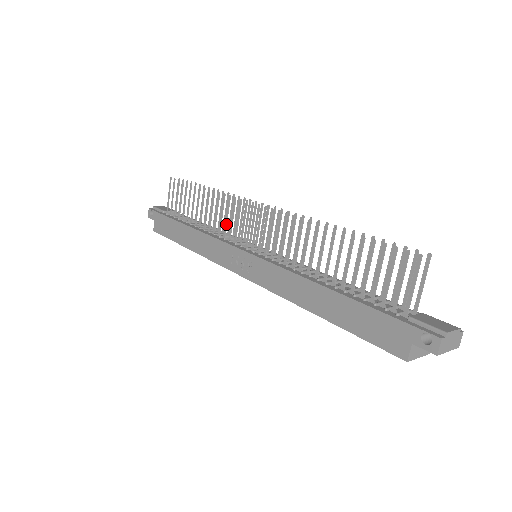
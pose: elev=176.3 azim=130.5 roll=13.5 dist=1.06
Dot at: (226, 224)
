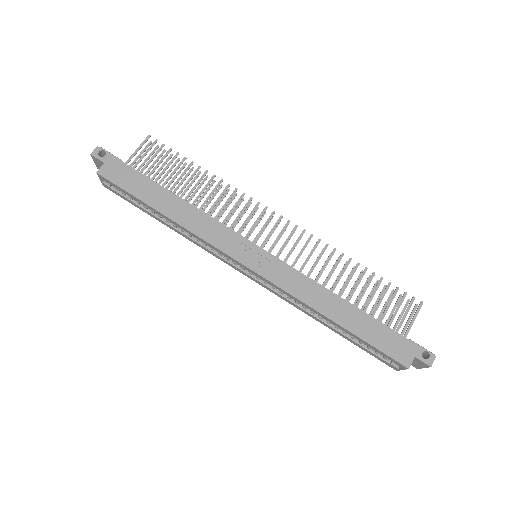
Dot at: occluded
